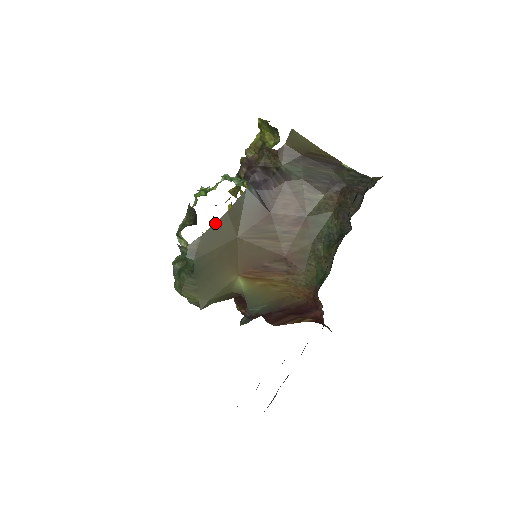
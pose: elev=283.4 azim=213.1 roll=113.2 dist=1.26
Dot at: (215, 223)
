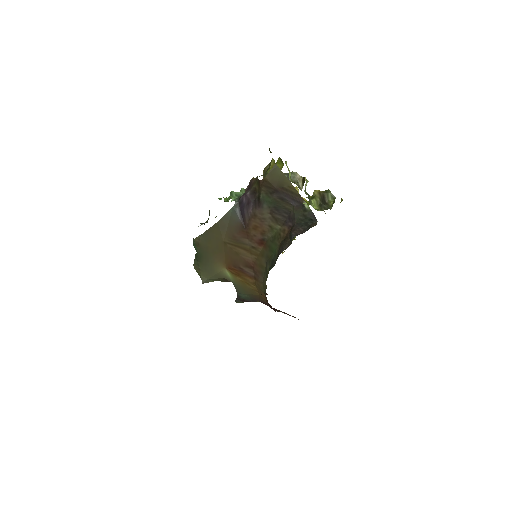
Dot at: (210, 228)
